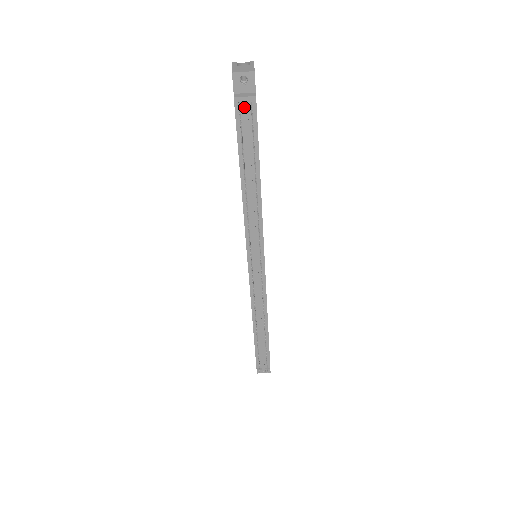
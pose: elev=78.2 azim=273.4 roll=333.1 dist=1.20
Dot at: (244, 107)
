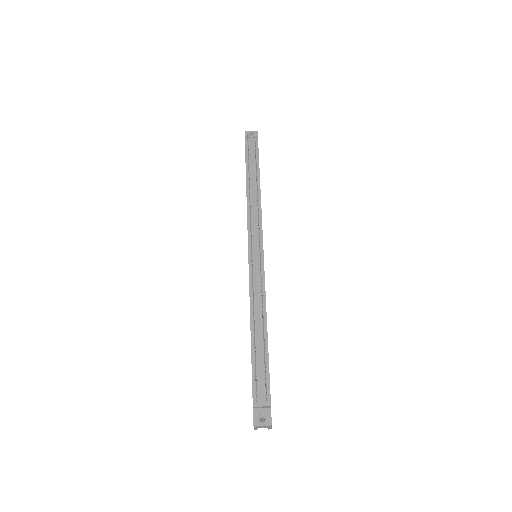
Dot at: (251, 140)
